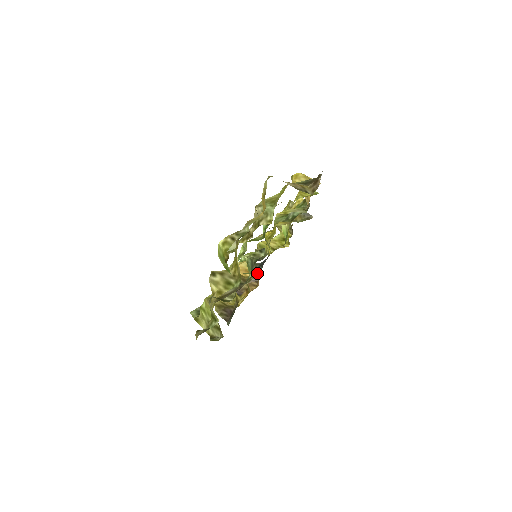
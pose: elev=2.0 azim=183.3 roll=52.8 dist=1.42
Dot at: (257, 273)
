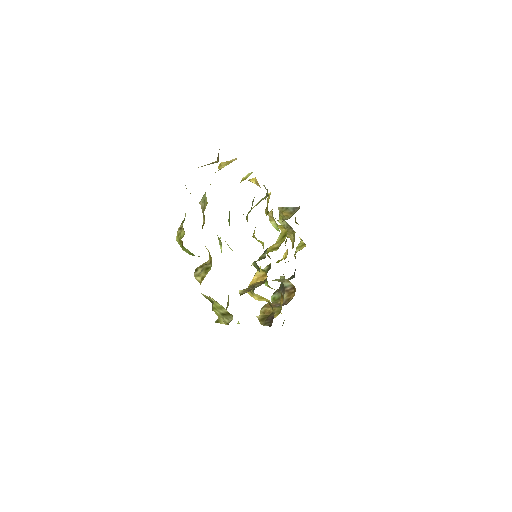
Dot at: (287, 280)
